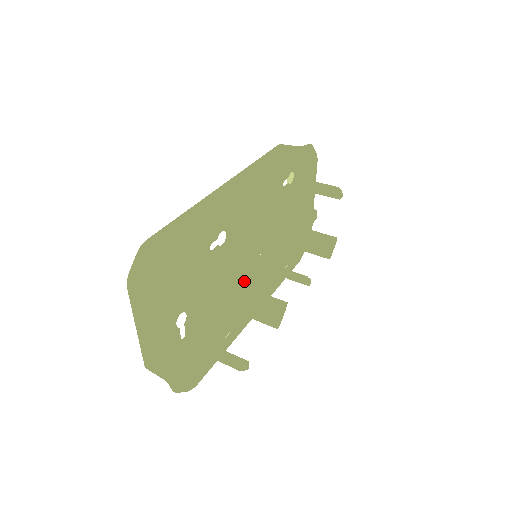
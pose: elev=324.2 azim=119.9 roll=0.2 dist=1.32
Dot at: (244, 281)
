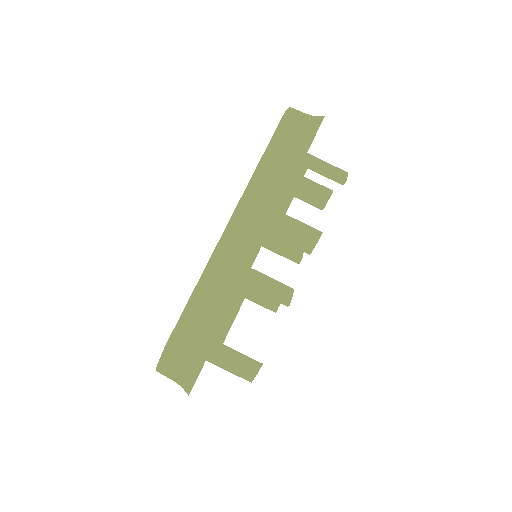
Dot at: occluded
